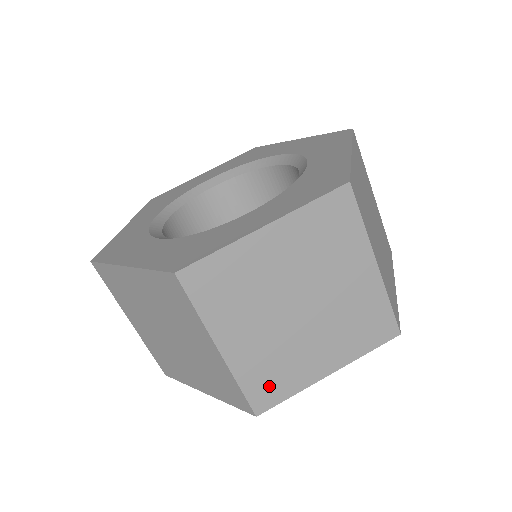
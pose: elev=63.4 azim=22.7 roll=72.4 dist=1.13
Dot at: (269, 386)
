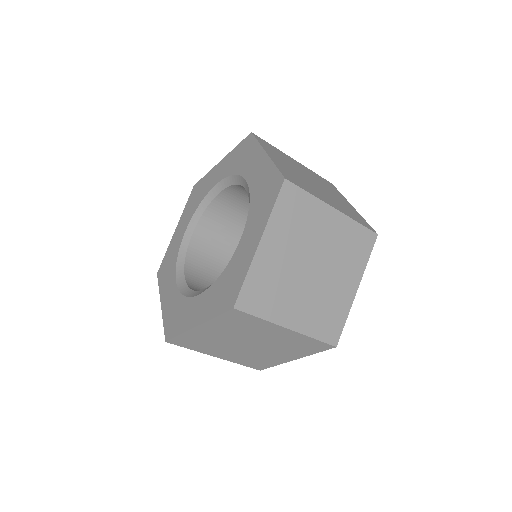
Dot at: (330, 325)
